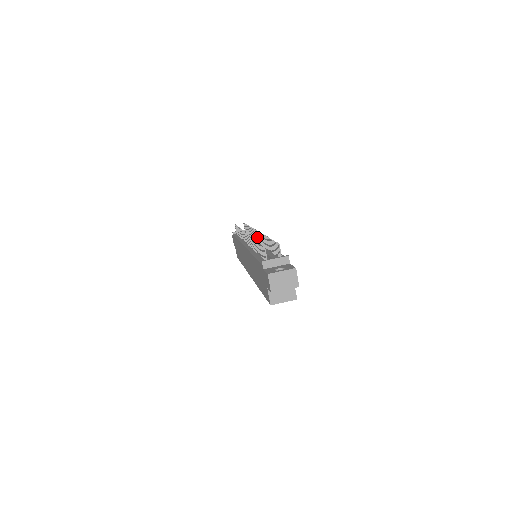
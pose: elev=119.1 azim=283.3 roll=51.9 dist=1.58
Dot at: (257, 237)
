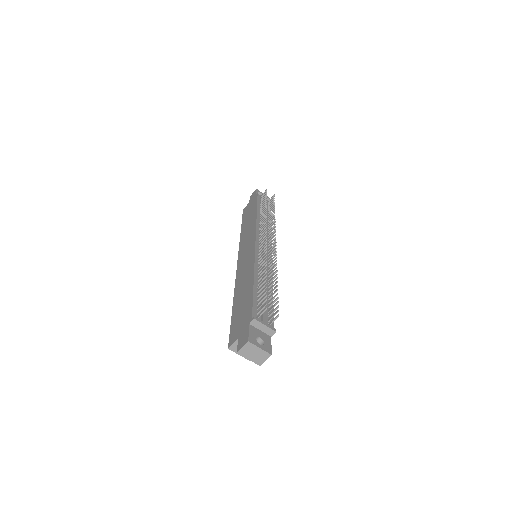
Dot at: (271, 244)
